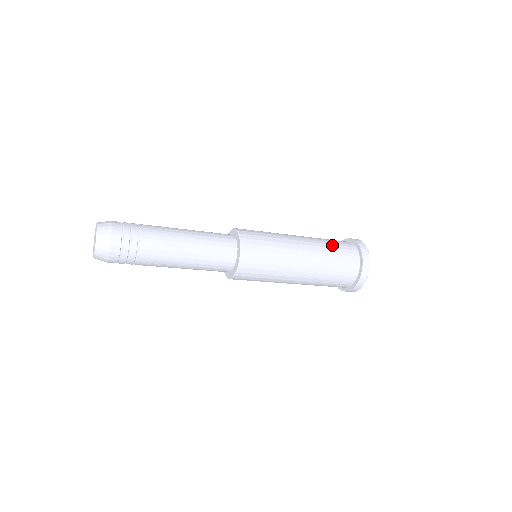
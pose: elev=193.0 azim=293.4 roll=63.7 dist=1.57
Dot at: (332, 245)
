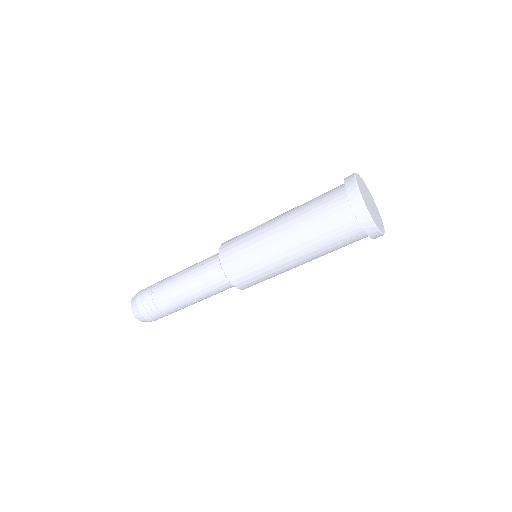
Dot at: (314, 205)
